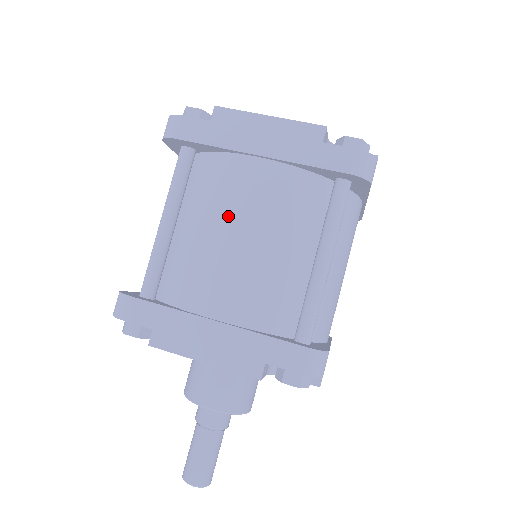
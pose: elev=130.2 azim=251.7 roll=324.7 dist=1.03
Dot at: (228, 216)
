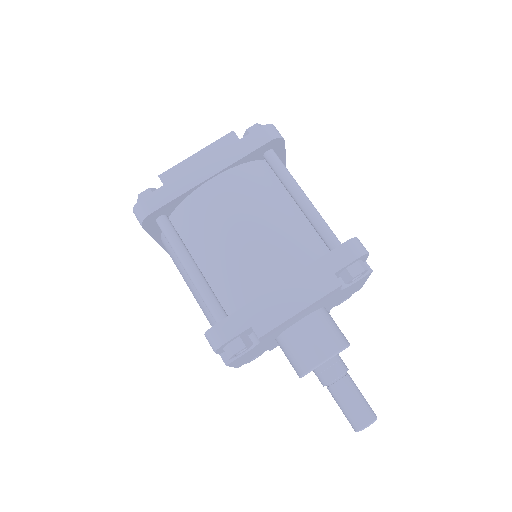
Dot at: (227, 223)
